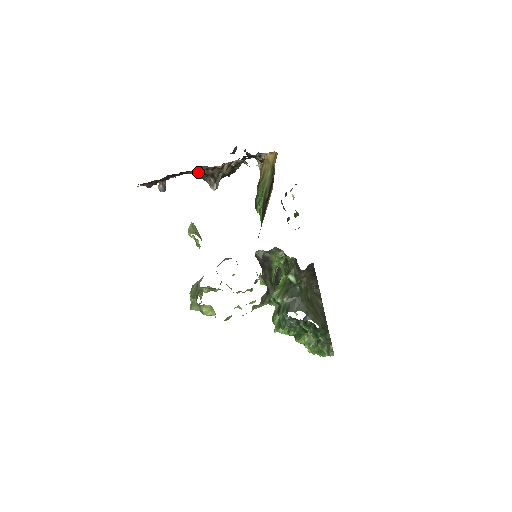
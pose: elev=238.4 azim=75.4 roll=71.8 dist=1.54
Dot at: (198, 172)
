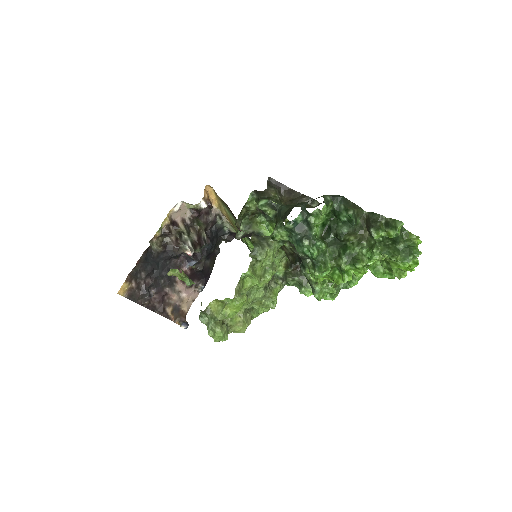
Dot at: (165, 248)
